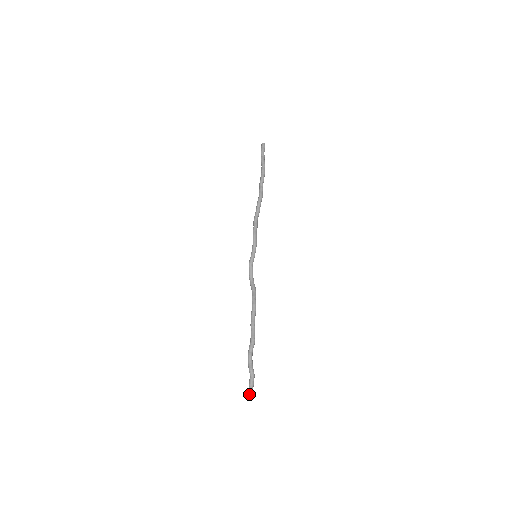
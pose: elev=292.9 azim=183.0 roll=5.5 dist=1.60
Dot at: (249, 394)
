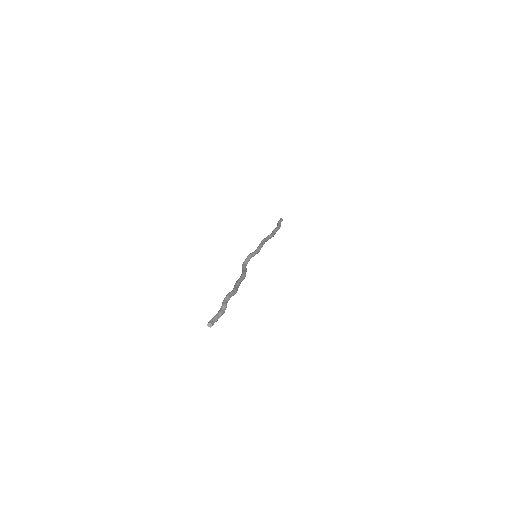
Dot at: (213, 320)
